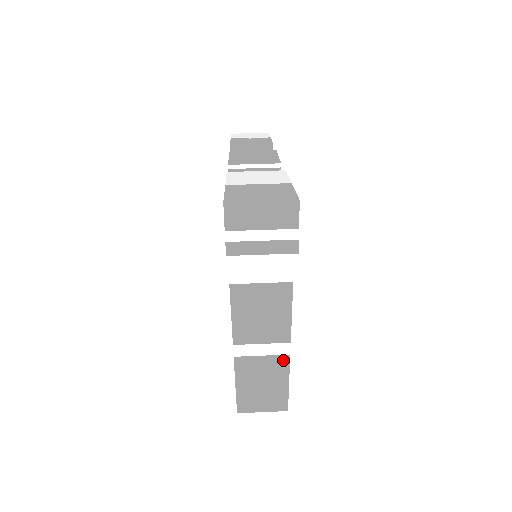
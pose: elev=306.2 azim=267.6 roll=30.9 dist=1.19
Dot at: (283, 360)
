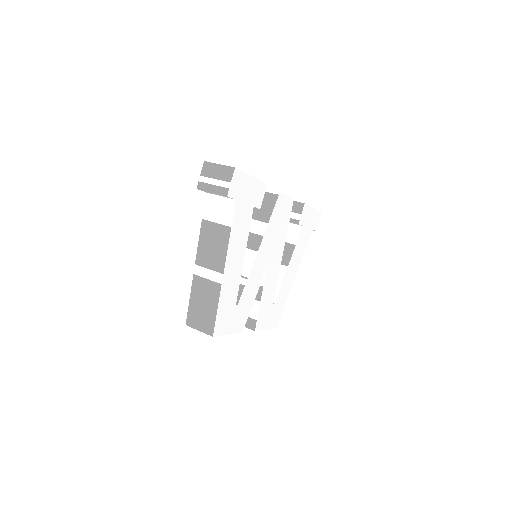
Dot at: (217, 288)
